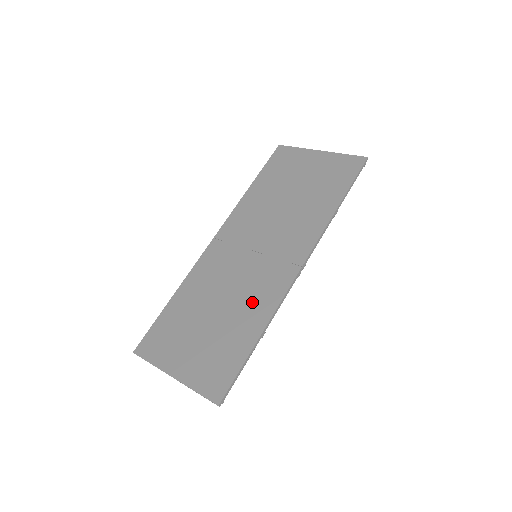
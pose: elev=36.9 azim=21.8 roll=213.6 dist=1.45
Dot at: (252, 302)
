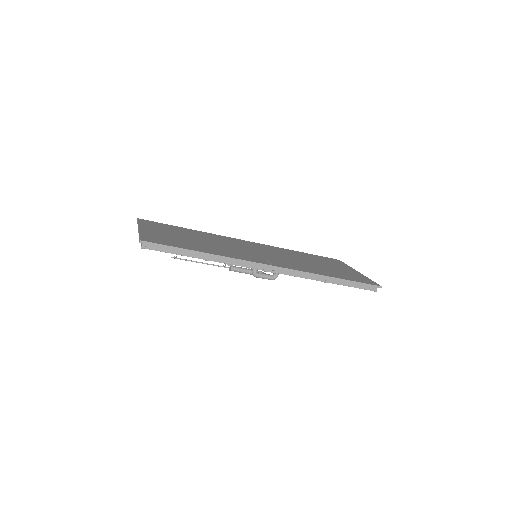
Dot at: (224, 250)
